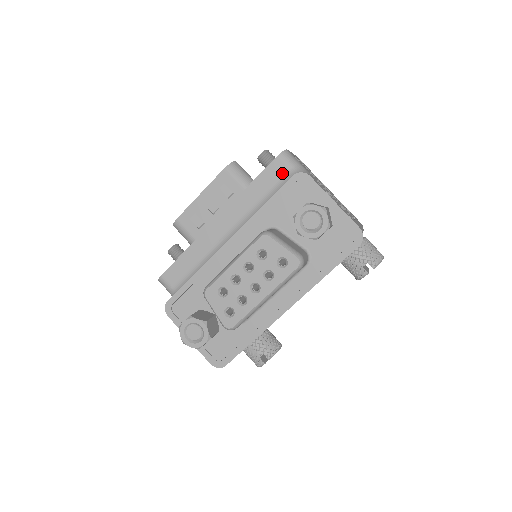
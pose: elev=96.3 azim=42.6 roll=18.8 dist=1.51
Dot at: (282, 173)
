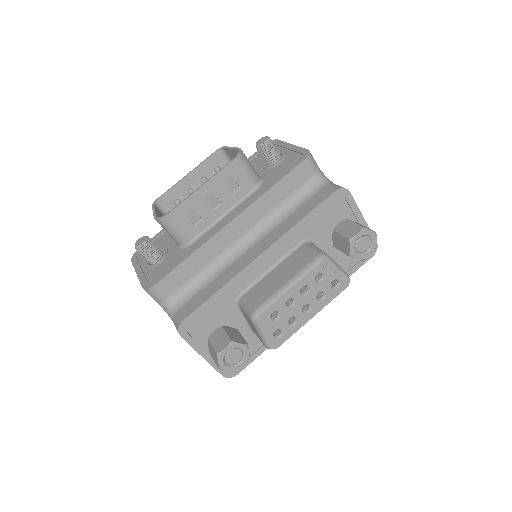
Dot at: (306, 177)
